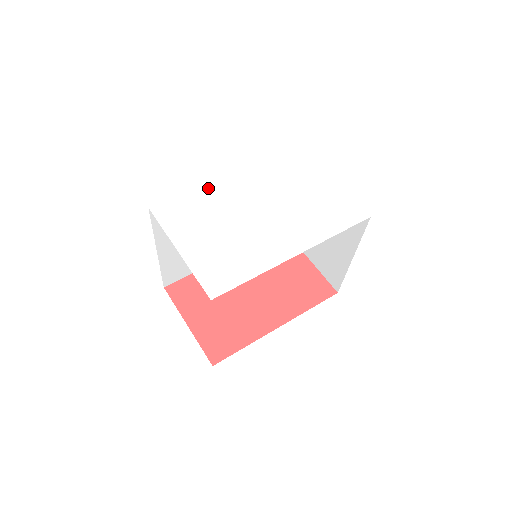
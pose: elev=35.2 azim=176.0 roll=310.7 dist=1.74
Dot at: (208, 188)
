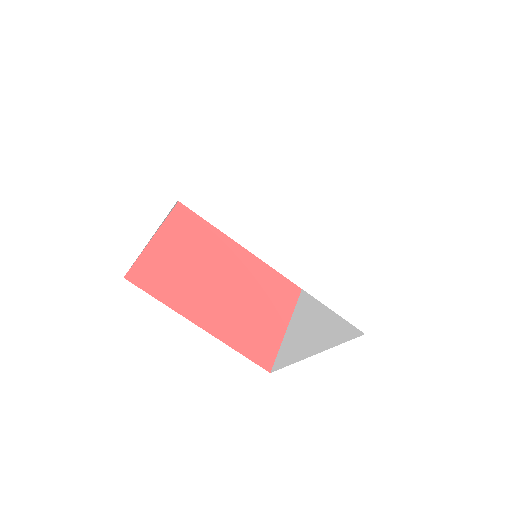
Dot at: (292, 162)
